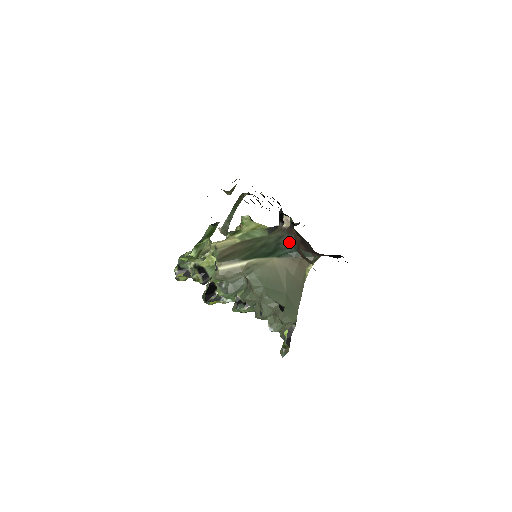
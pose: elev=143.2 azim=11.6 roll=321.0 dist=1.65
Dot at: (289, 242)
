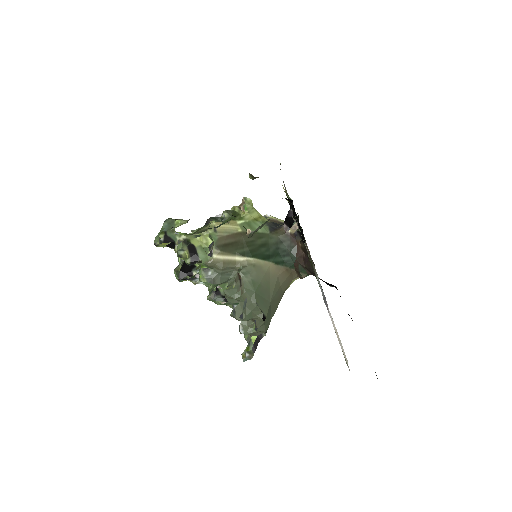
Dot at: (289, 251)
